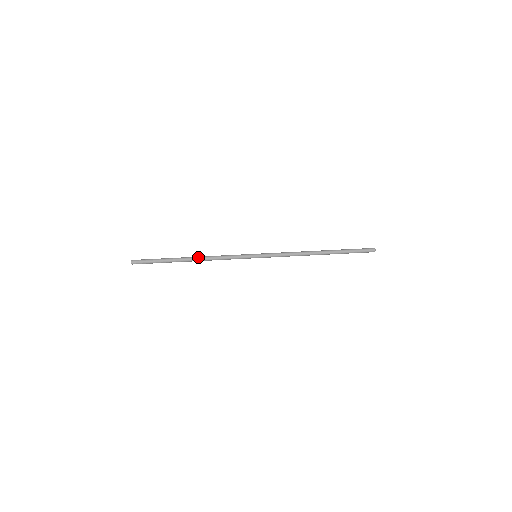
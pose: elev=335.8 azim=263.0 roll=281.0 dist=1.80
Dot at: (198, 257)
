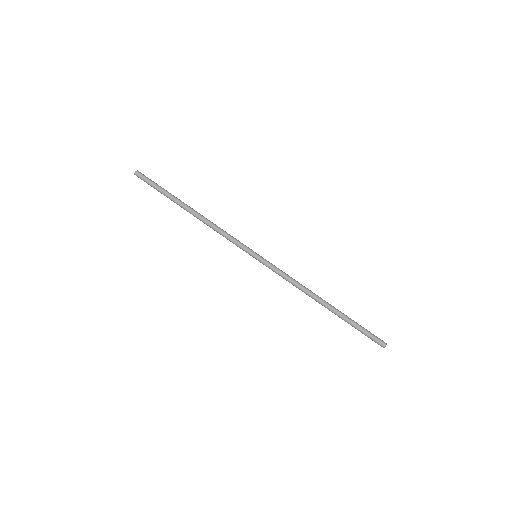
Dot at: (197, 216)
